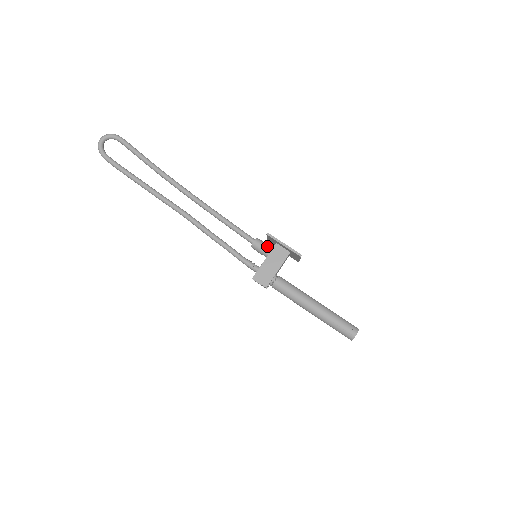
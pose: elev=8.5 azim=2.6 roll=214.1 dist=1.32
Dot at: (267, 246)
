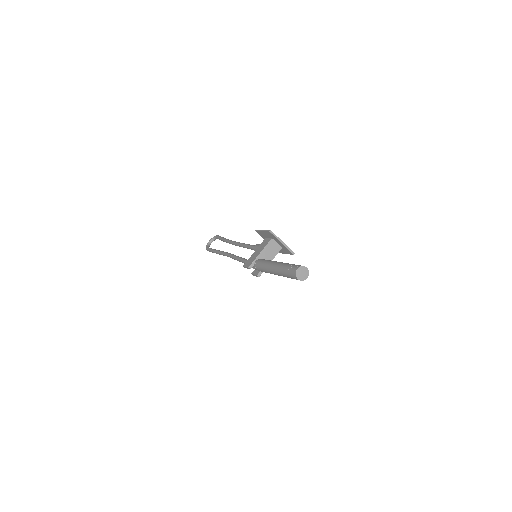
Dot at: occluded
